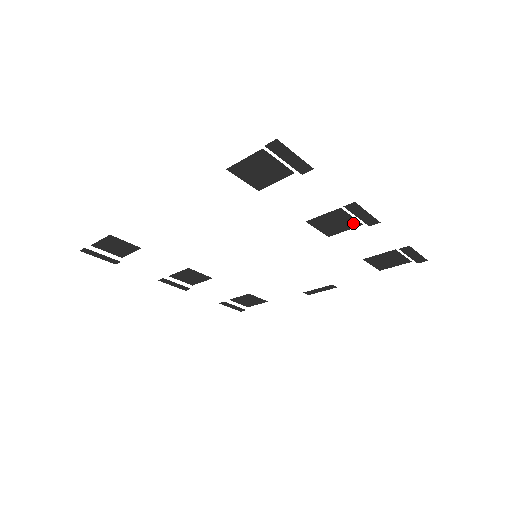
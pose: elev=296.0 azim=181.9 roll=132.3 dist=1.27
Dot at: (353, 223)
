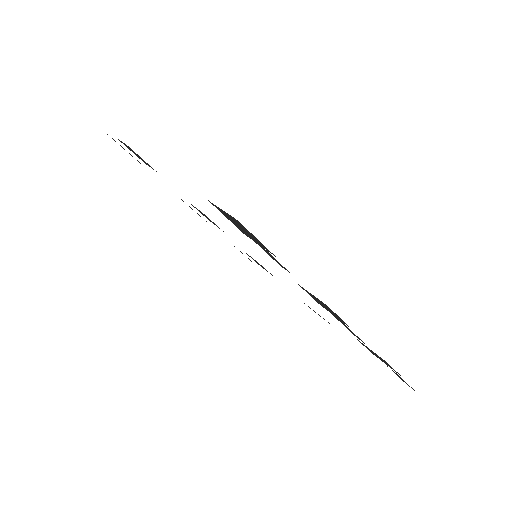
Dot at: (342, 320)
